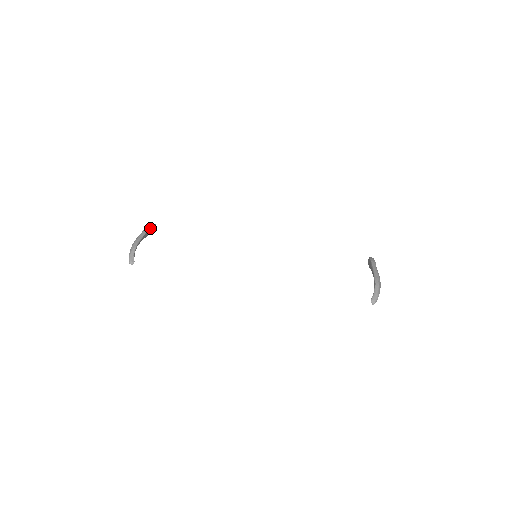
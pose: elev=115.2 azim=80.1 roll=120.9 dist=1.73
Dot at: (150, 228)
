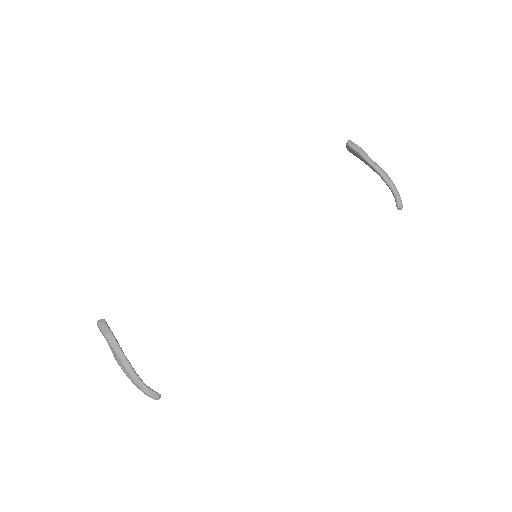
Dot at: (114, 337)
